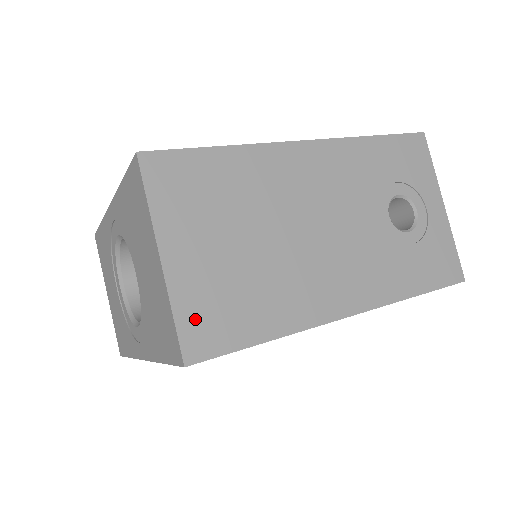
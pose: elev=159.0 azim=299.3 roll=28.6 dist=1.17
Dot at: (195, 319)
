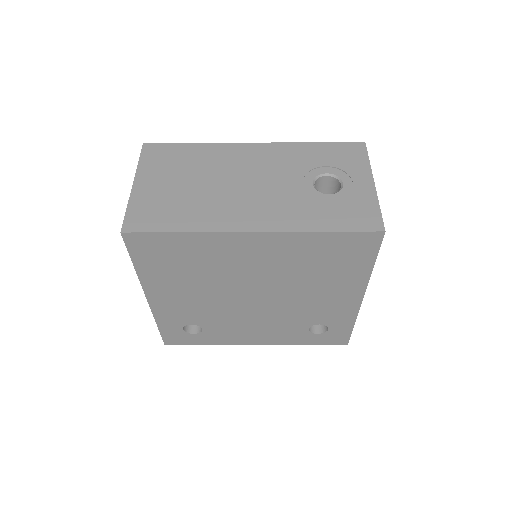
Dot at: (138, 213)
